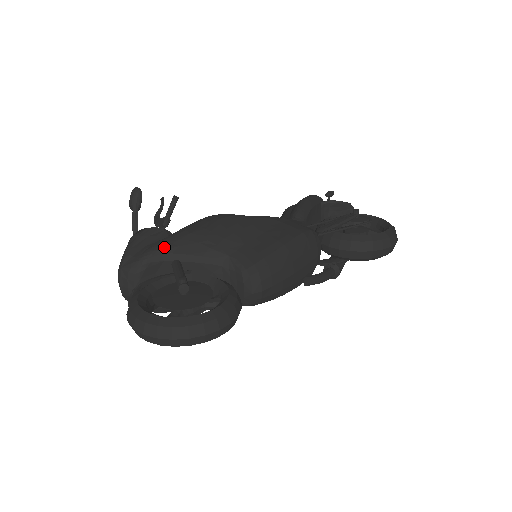
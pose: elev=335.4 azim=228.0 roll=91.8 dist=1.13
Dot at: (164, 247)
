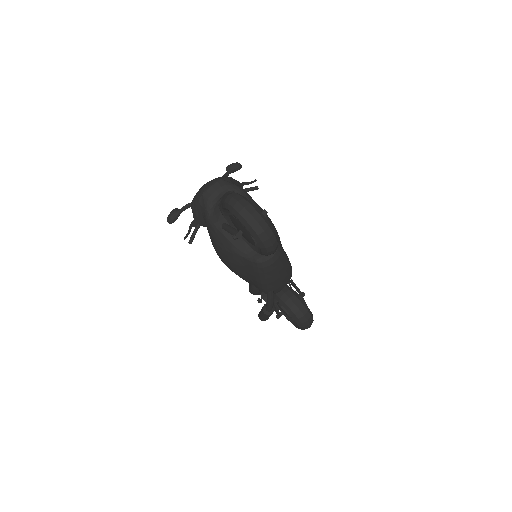
Dot at: (249, 196)
